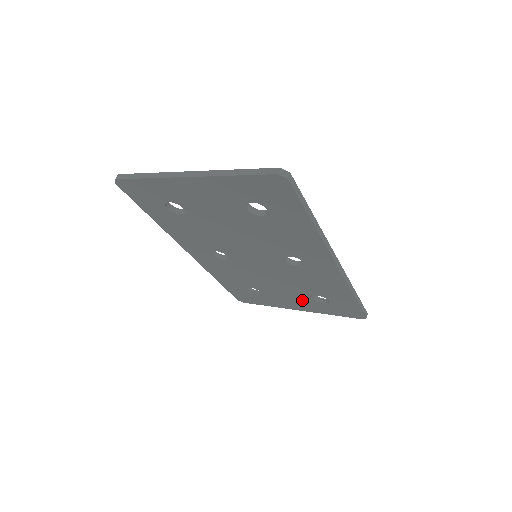
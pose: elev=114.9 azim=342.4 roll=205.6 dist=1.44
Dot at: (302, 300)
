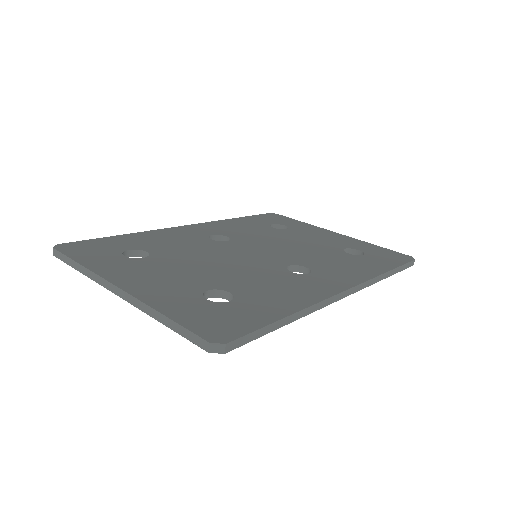
Dot at: occluded
